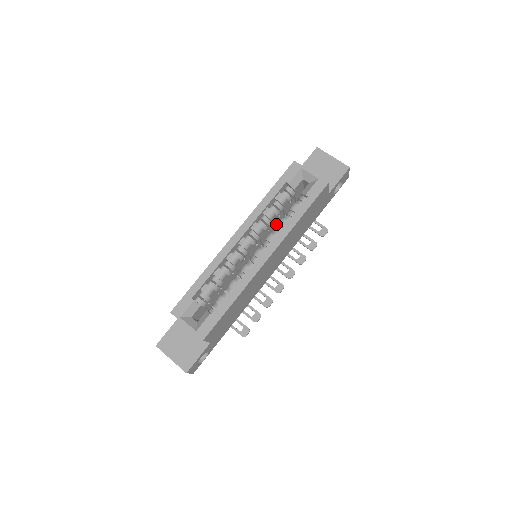
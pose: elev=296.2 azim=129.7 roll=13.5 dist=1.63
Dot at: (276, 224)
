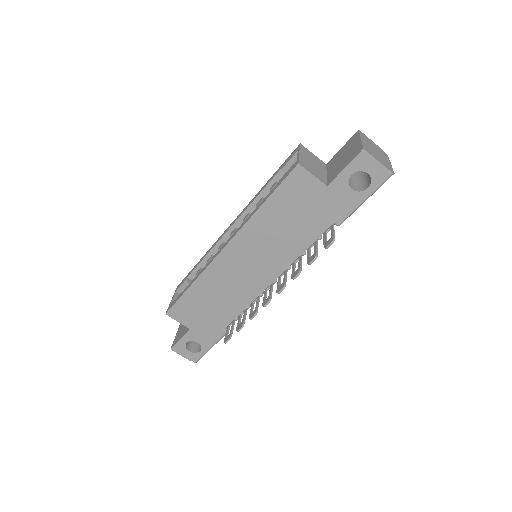
Dot at: occluded
